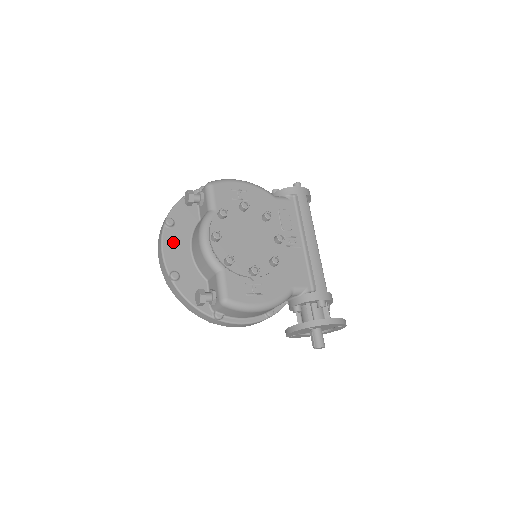
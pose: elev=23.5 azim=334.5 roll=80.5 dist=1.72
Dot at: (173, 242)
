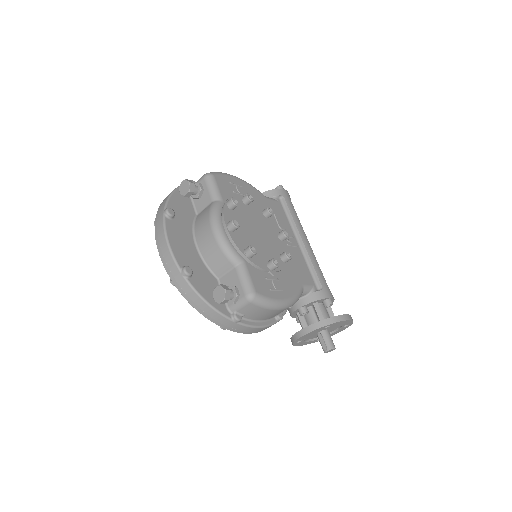
Dot at: (177, 235)
